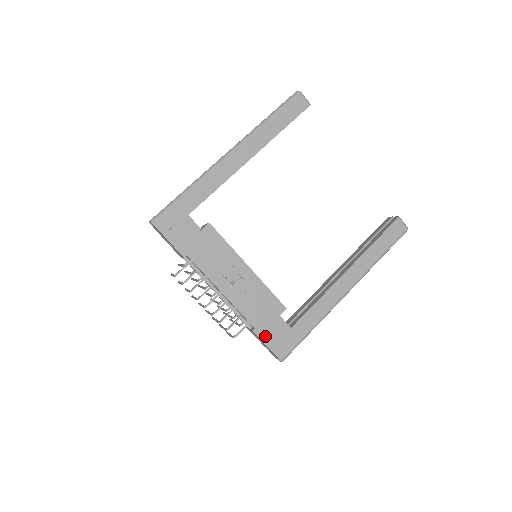
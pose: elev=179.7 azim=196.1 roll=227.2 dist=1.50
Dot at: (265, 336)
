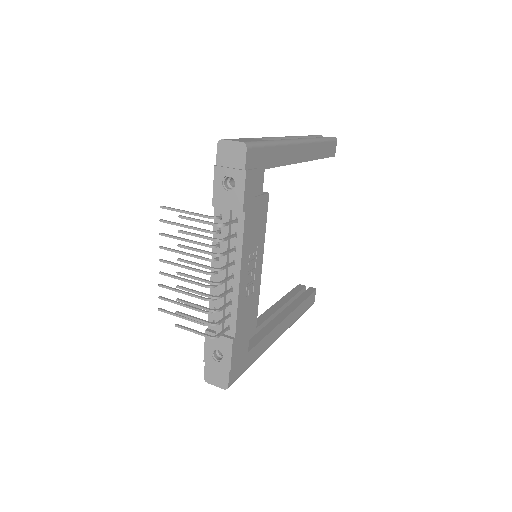
Dot at: (235, 351)
